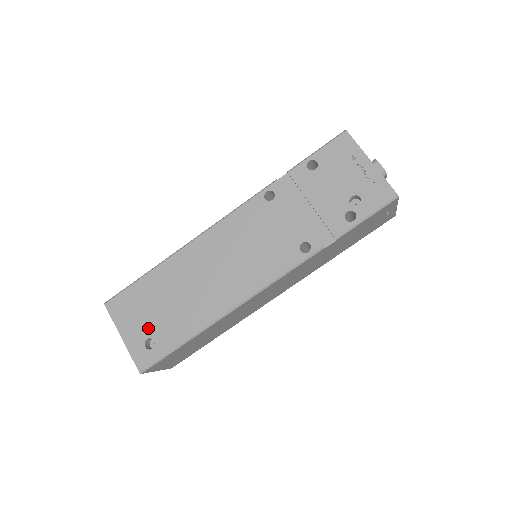
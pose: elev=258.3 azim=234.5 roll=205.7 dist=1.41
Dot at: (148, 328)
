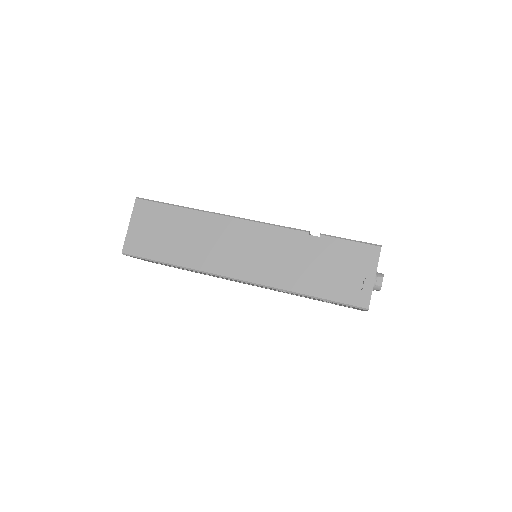
Dot at: occluded
